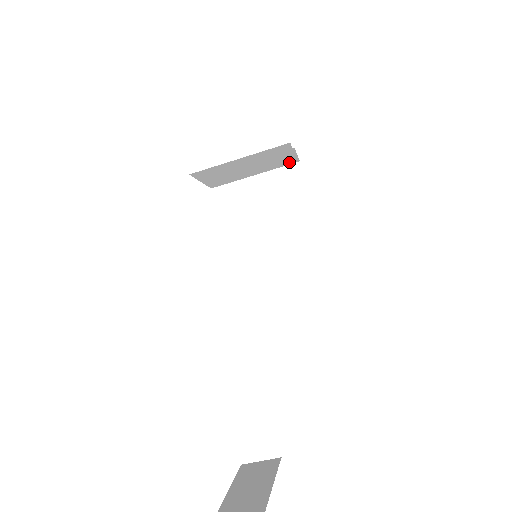
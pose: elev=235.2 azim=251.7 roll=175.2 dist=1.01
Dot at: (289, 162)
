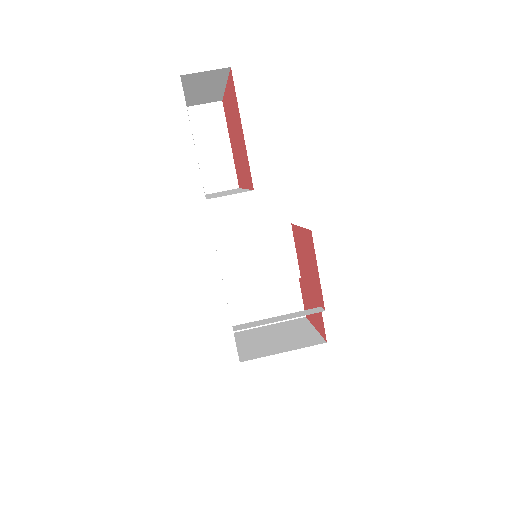
Dot at: (293, 273)
